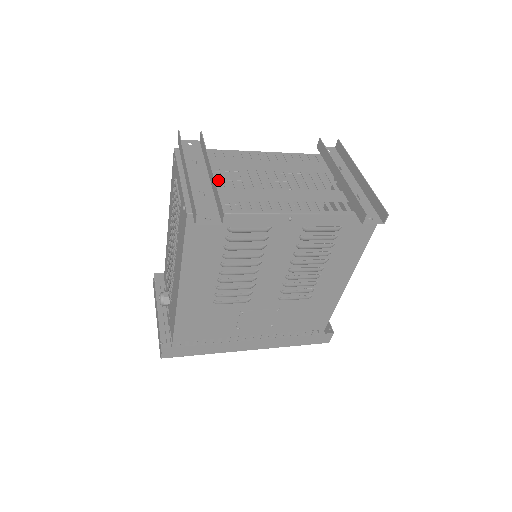
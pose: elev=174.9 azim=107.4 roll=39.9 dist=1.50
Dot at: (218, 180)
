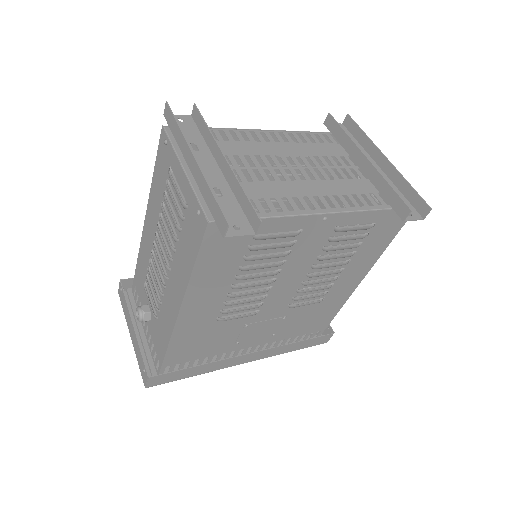
Dot at: occluded
